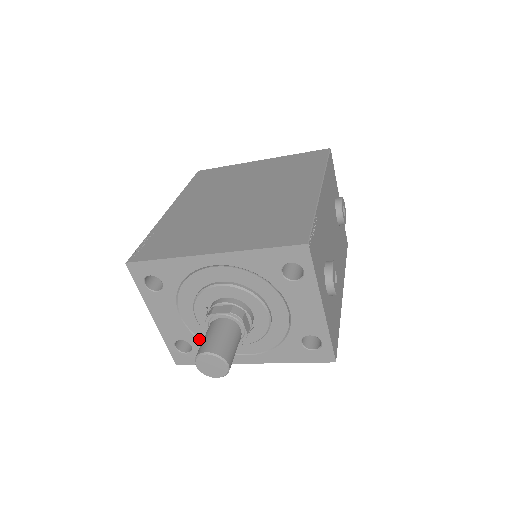
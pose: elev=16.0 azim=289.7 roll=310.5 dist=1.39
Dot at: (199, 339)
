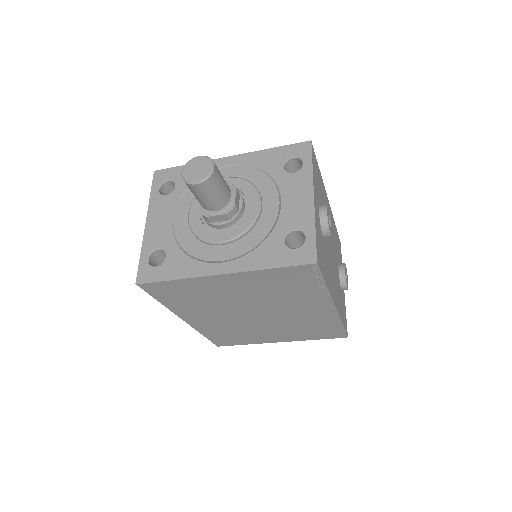
Dot at: (178, 246)
